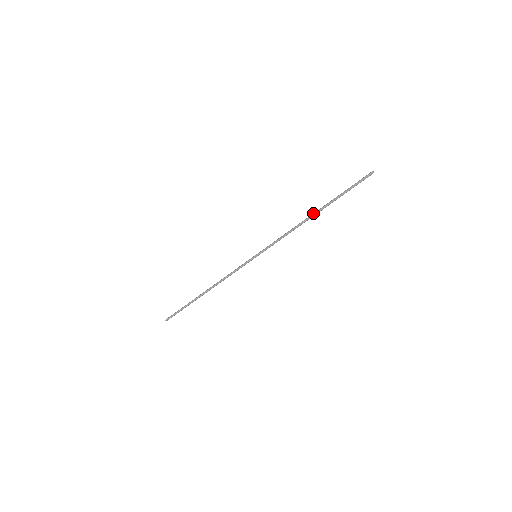
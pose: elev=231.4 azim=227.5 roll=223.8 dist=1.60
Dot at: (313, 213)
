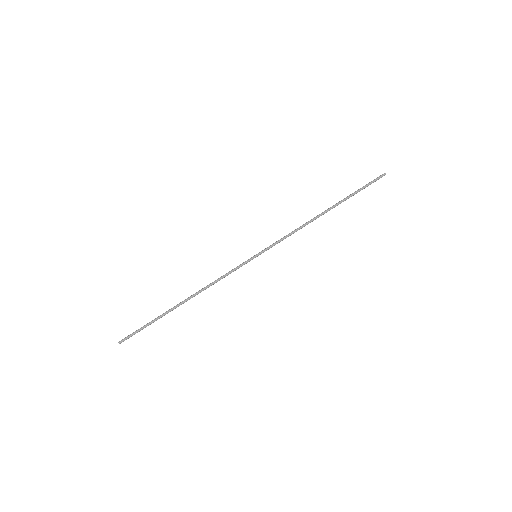
Dot at: occluded
